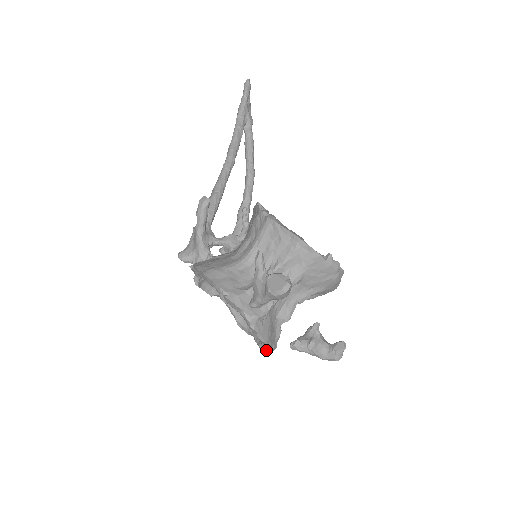
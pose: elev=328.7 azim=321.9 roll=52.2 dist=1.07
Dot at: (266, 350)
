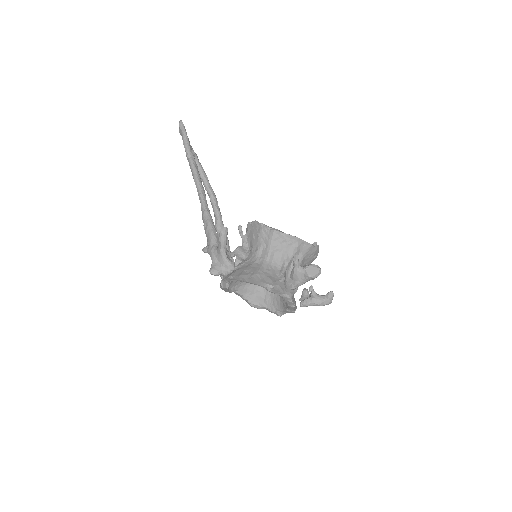
Dot at: (283, 314)
